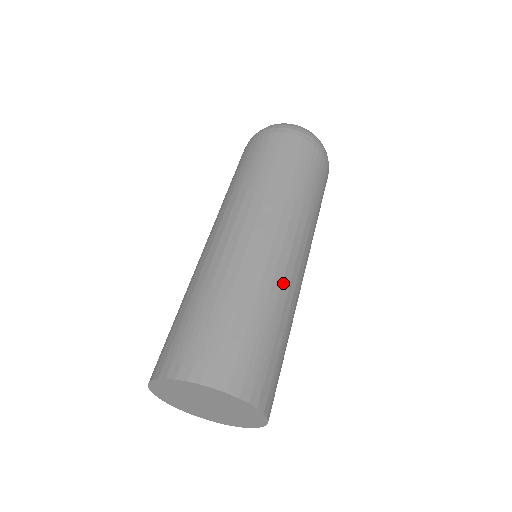
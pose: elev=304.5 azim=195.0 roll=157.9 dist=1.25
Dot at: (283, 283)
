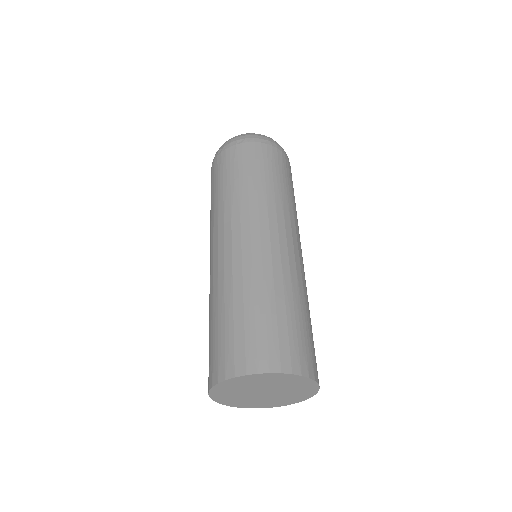
Dot at: (264, 265)
